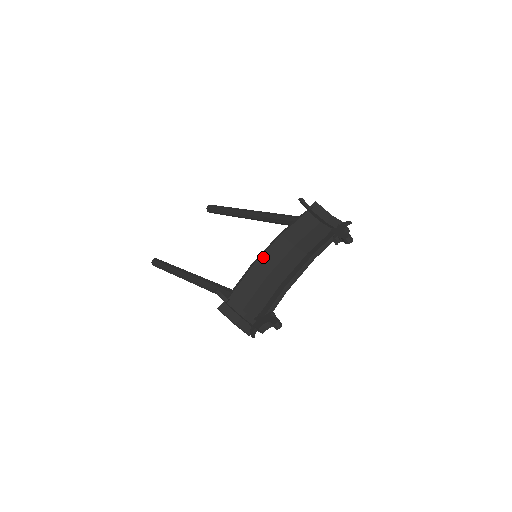
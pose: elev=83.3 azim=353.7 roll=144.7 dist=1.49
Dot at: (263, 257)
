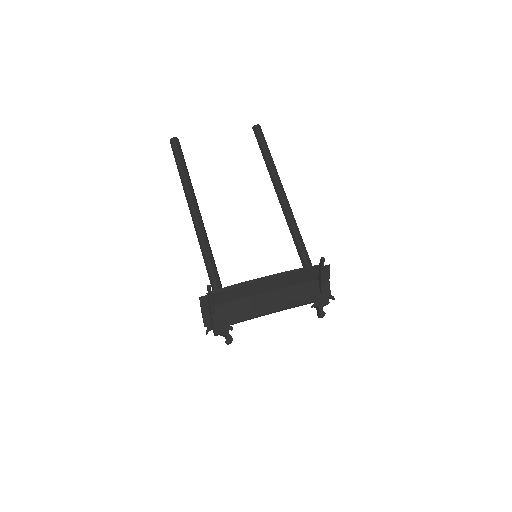
Dot at: (260, 282)
